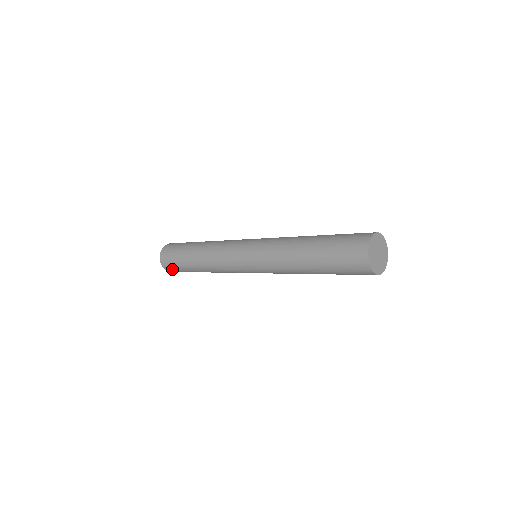
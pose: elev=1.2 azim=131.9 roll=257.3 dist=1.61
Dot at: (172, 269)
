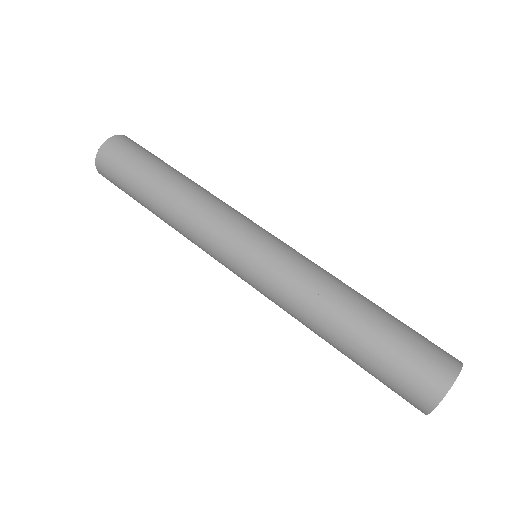
Dot at: (110, 179)
